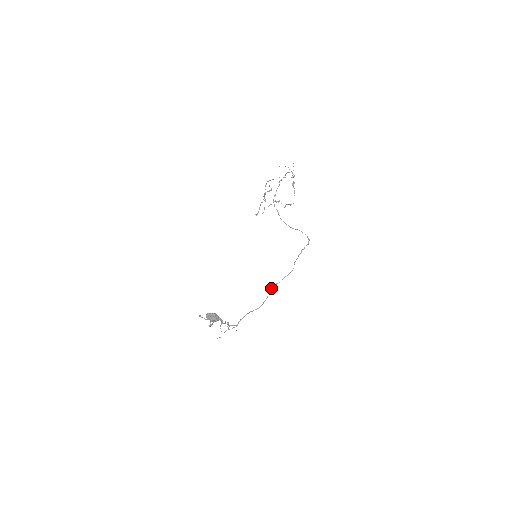
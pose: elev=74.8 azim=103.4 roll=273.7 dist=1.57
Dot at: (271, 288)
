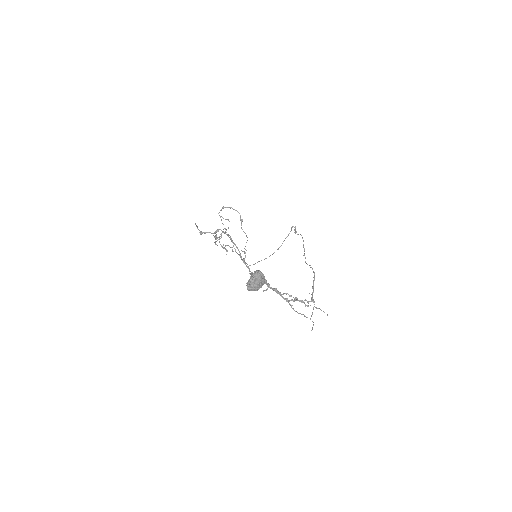
Dot at: (305, 261)
